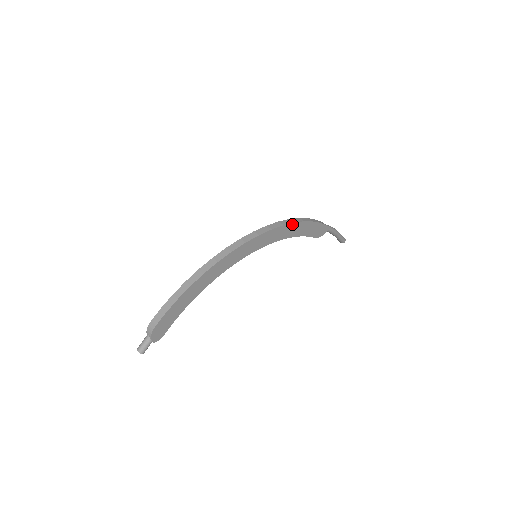
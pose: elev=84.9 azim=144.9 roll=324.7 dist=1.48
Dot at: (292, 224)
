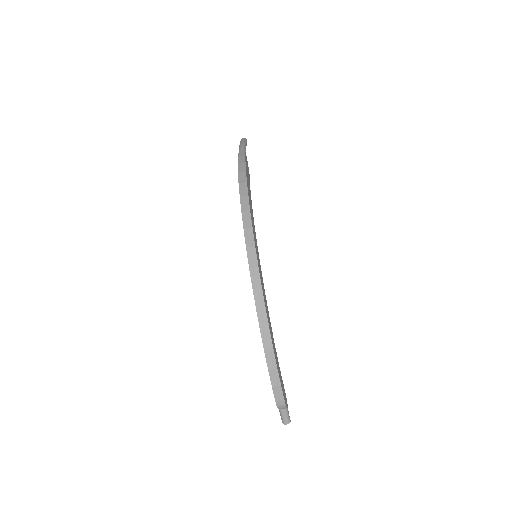
Dot at: (248, 198)
